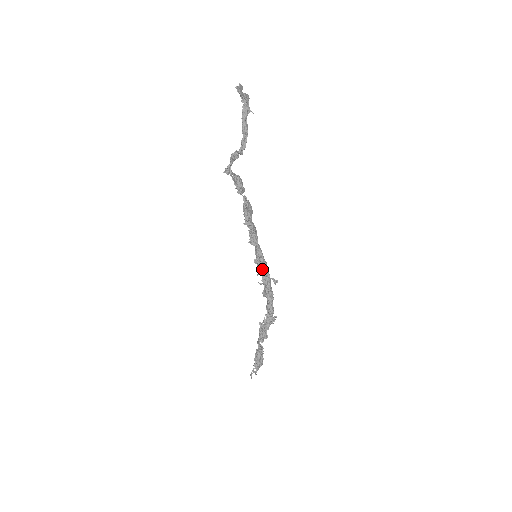
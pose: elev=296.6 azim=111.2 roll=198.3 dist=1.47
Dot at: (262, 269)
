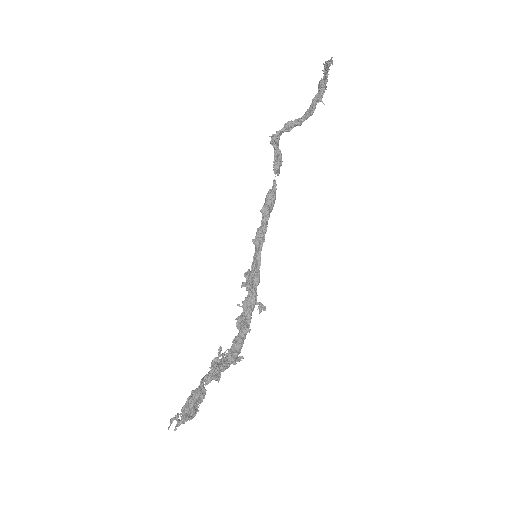
Dot at: (252, 283)
